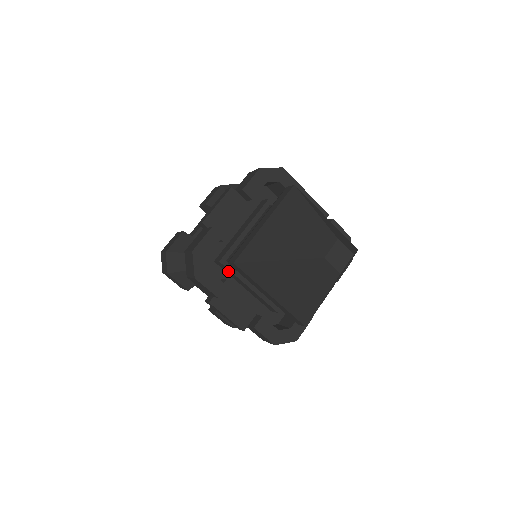
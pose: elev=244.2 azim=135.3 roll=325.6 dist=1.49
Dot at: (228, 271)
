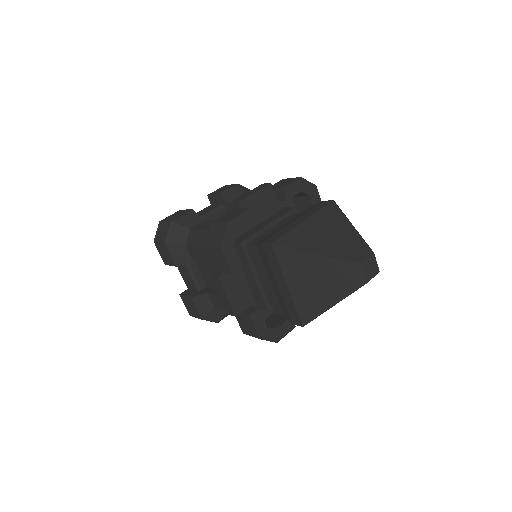
Dot at: (241, 256)
